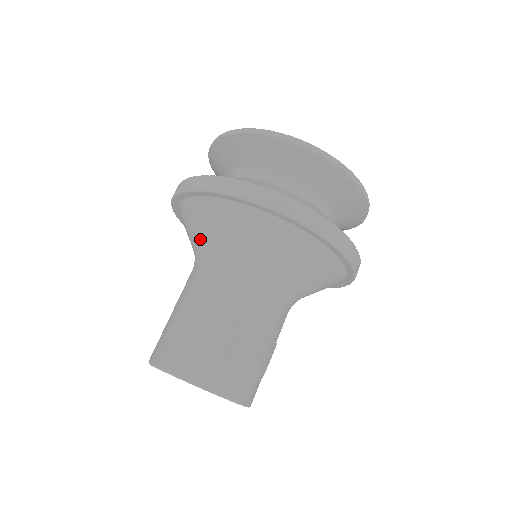
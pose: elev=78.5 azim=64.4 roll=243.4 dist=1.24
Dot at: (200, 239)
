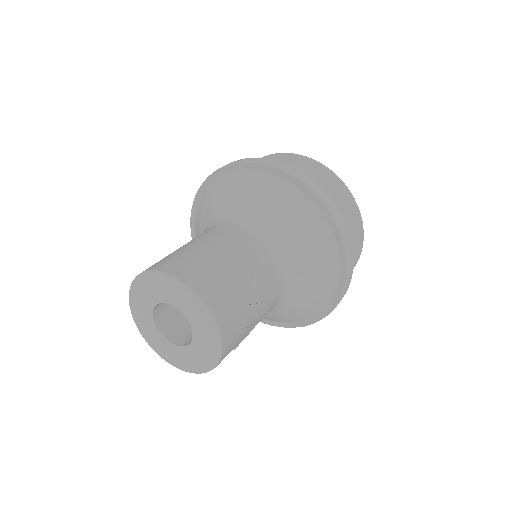
Dot at: (223, 207)
